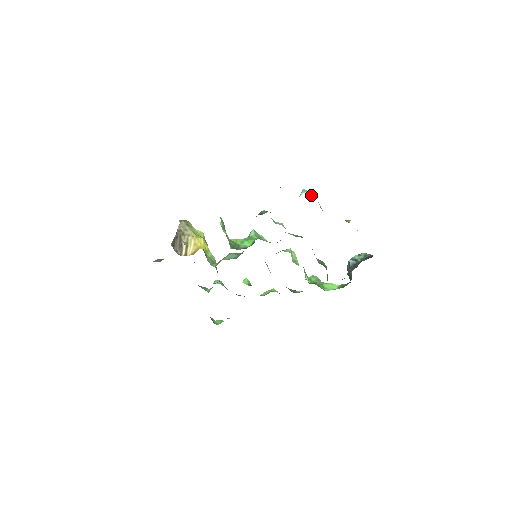
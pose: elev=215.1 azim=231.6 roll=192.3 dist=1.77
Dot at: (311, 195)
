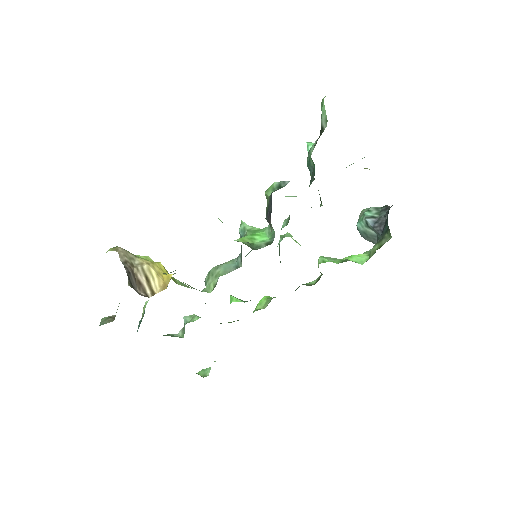
Dot at: occluded
